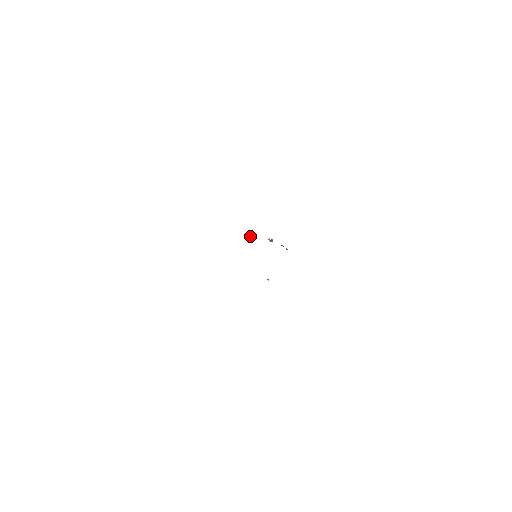
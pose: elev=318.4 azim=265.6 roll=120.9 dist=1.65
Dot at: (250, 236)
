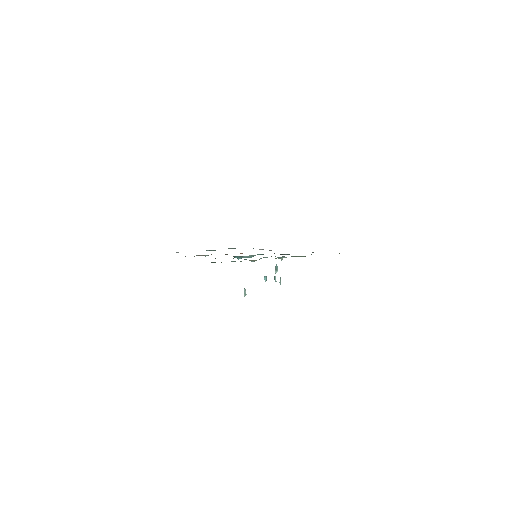
Dot at: (264, 278)
